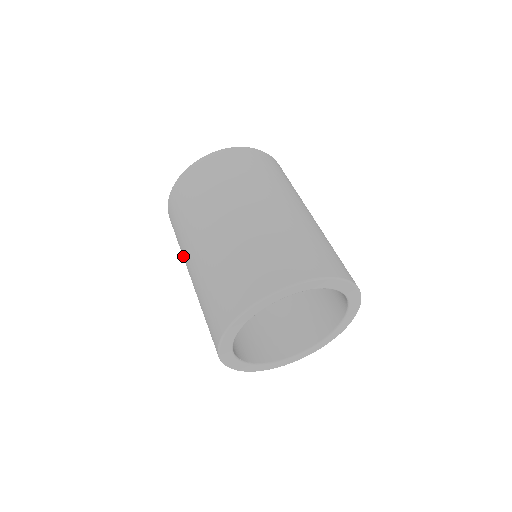
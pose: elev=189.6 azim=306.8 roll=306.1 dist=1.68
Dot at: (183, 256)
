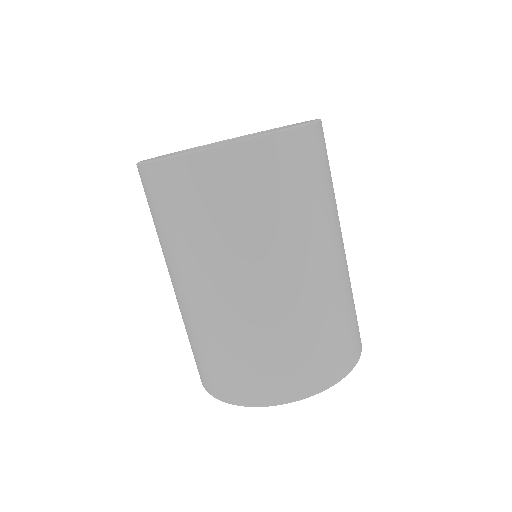
Dot at: occluded
